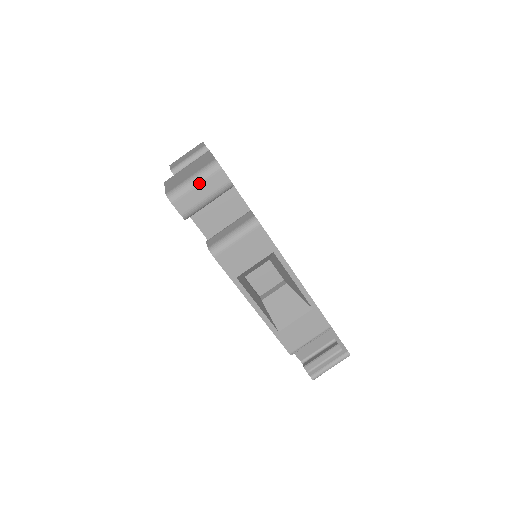
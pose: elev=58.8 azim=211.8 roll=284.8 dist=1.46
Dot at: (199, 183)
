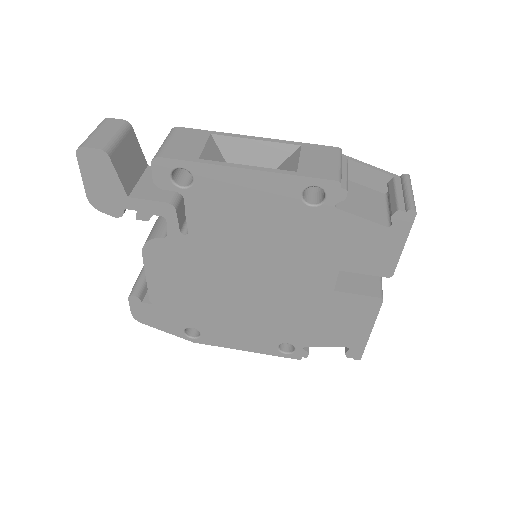
Dot at: (97, 130)
